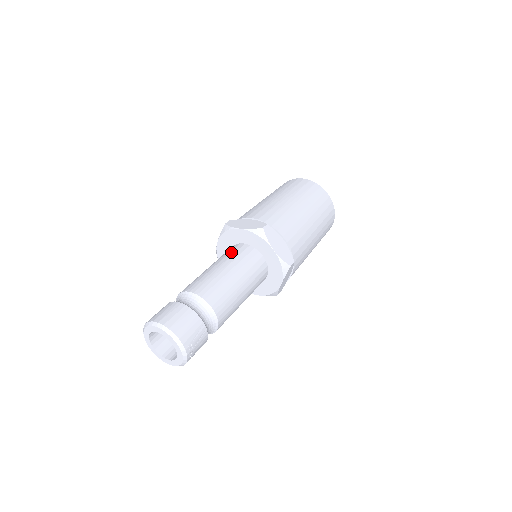
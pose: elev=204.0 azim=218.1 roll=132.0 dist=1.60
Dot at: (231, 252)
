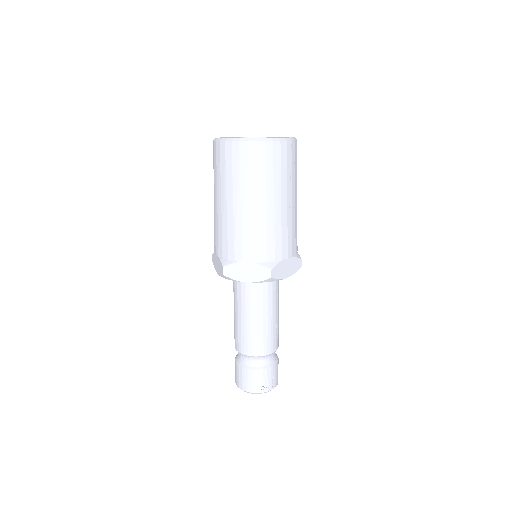
Dot at: (233, 288)
